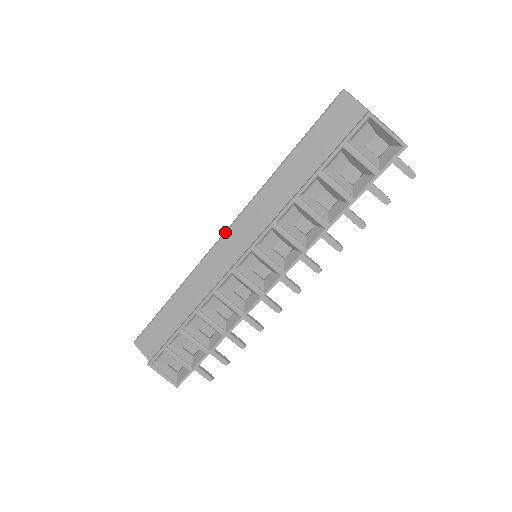
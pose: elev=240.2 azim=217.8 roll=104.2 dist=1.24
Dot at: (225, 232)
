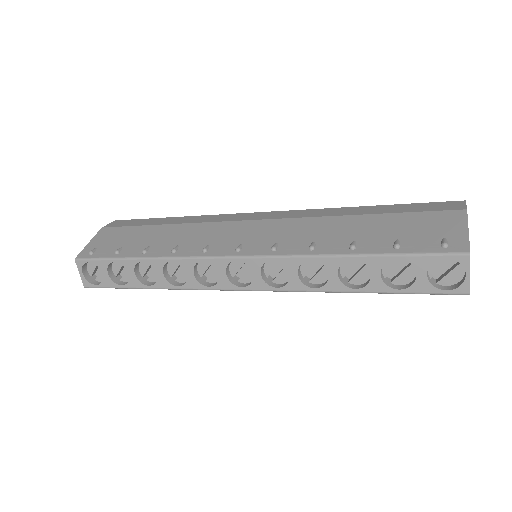
Dot at: occluded
